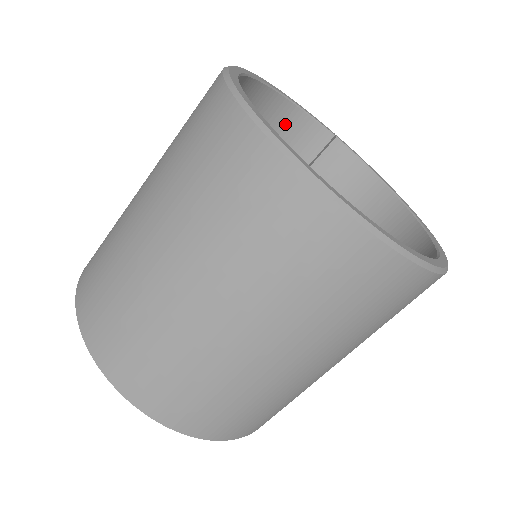
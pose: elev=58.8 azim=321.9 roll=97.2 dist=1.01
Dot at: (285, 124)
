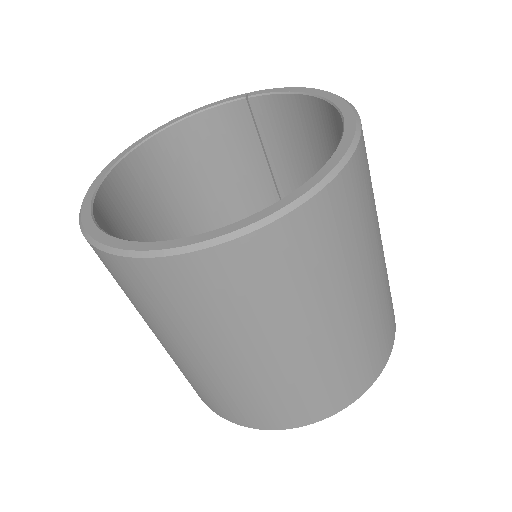
Dot at: (207, 131)
